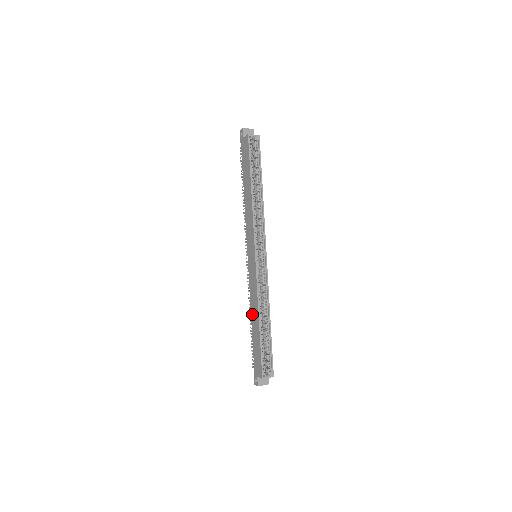
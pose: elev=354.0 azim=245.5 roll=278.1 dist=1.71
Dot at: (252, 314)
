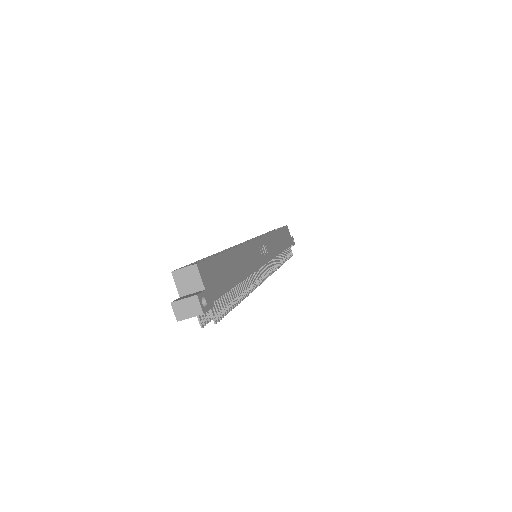
Dot at: occluded
